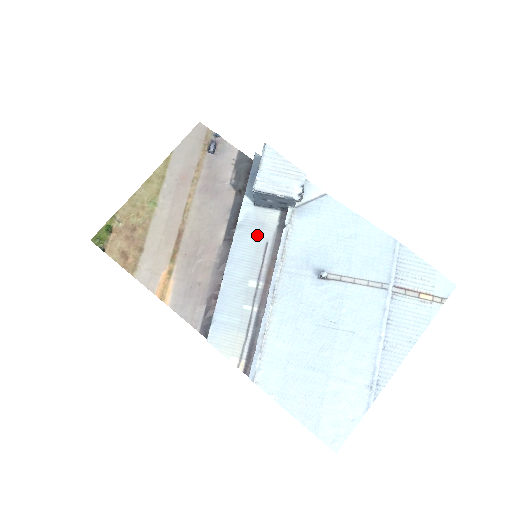
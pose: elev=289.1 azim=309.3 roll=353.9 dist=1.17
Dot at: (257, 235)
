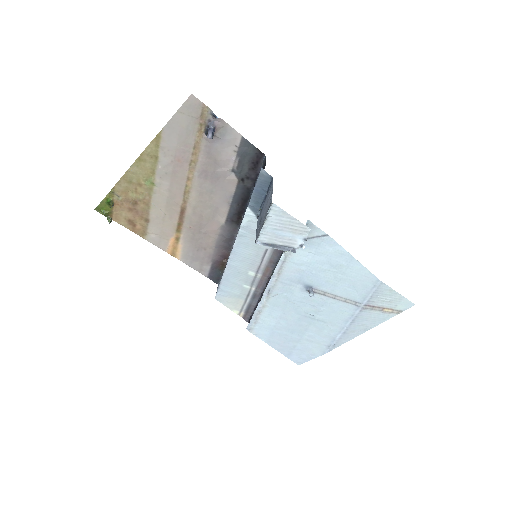
Dot at: occluded
